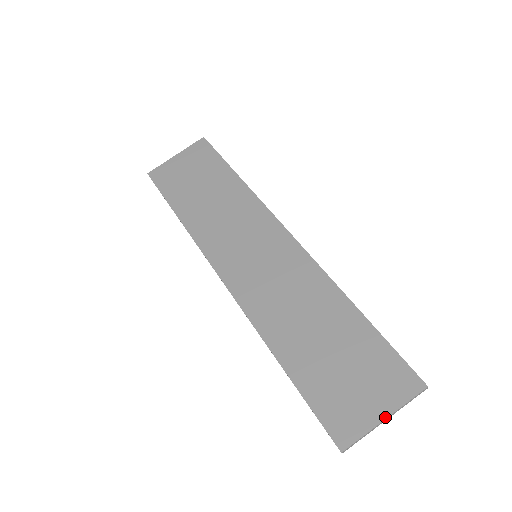
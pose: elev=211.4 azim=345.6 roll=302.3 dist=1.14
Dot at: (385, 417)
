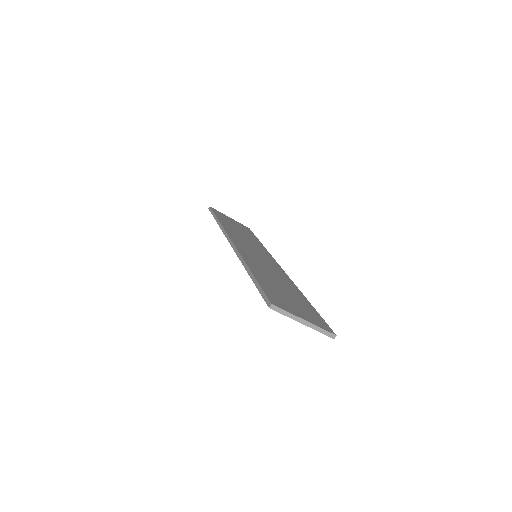
Dot at: (306, 320)
